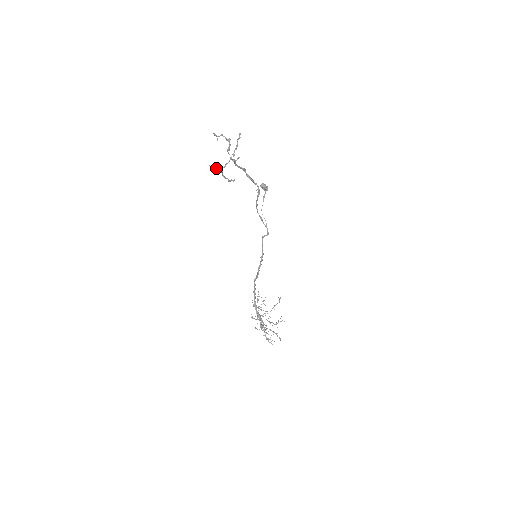
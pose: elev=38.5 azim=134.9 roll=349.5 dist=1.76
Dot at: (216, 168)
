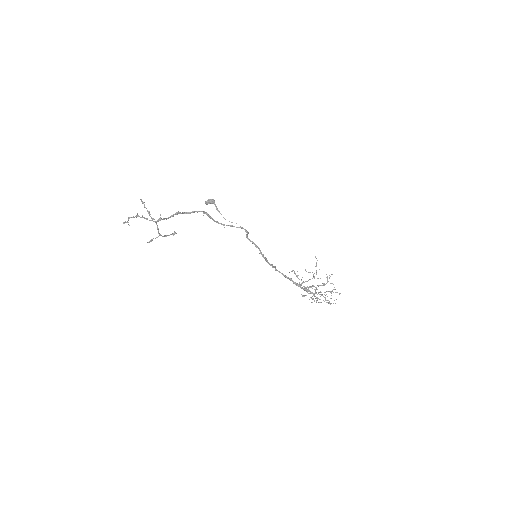
Dot at: occluded
